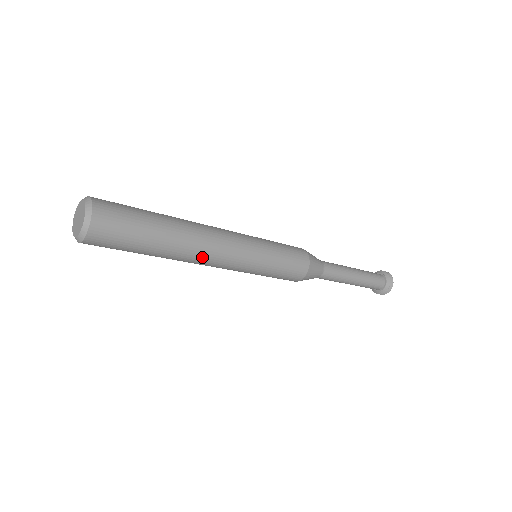
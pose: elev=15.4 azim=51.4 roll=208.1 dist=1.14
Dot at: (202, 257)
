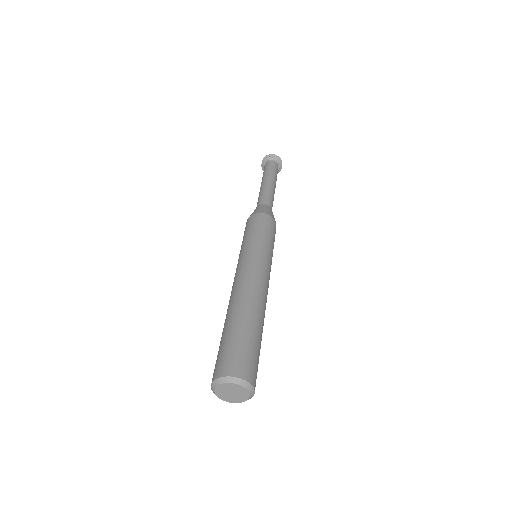
Dot at: occluded
